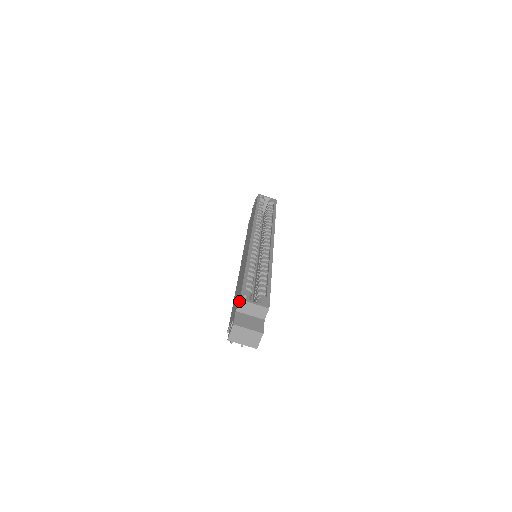
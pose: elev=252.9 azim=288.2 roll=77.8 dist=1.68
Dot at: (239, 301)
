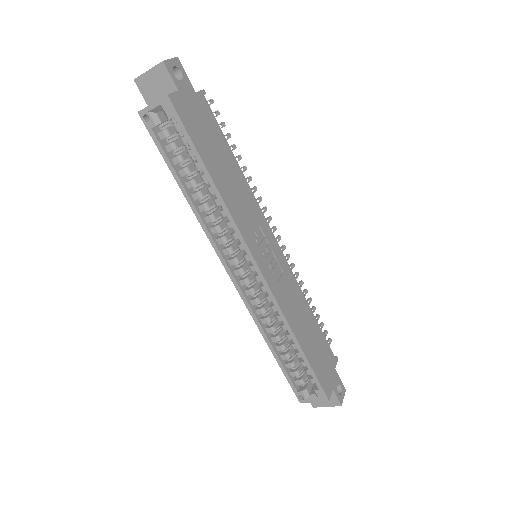
Dot at: (300, 401)
